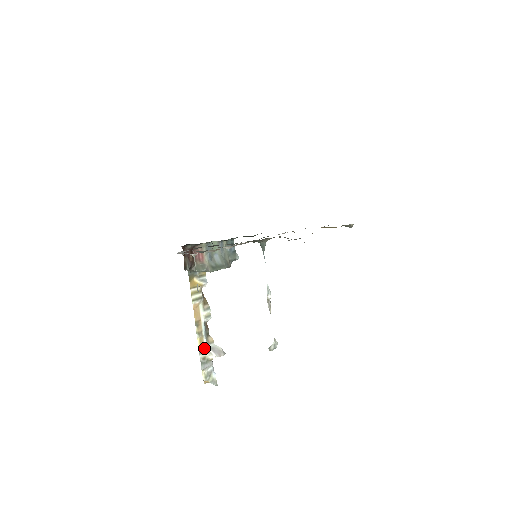
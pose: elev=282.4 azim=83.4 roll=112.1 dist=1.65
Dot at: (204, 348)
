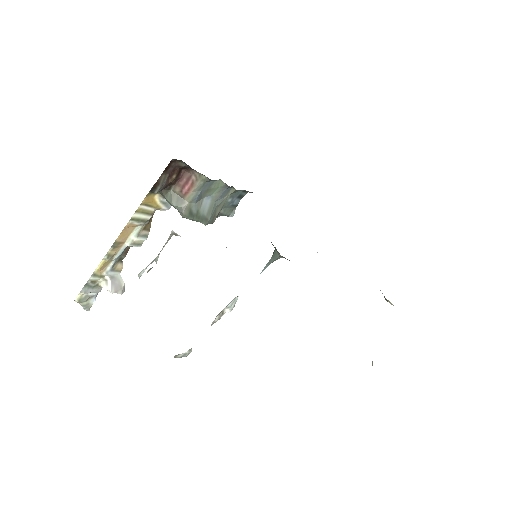
Dot at: (103, 272)
